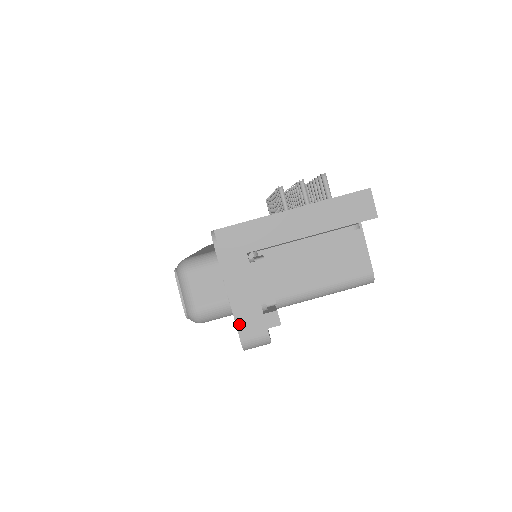
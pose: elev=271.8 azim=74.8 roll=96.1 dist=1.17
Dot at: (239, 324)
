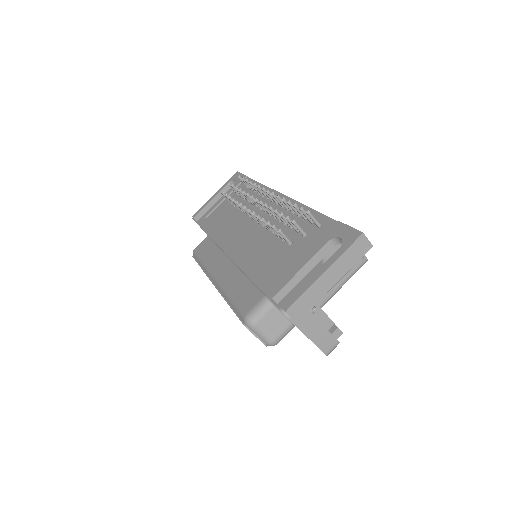
Dot at: (321, 347)
